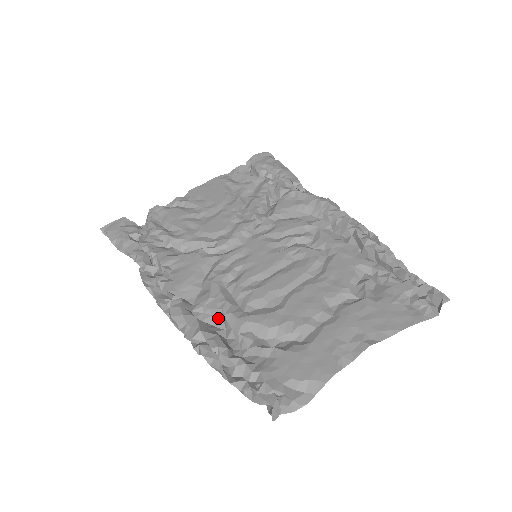
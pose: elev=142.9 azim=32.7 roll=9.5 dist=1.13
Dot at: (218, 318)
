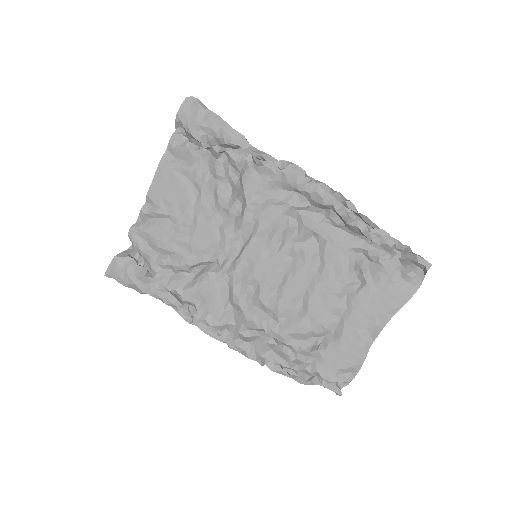
Dot at: (262, 331)
